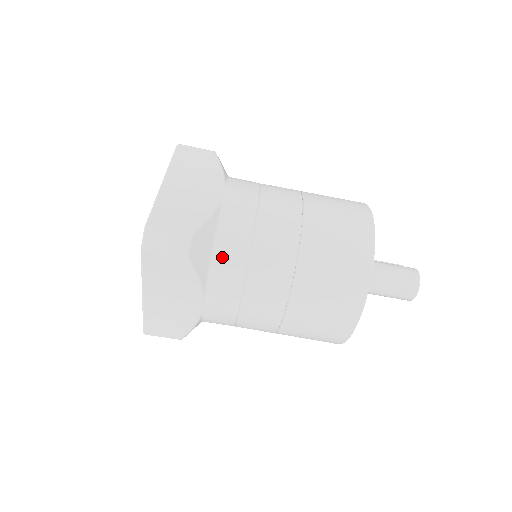
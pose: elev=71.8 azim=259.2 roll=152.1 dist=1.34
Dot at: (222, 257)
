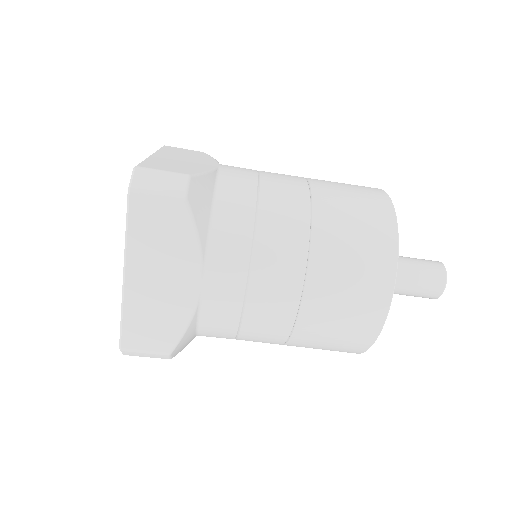
Dot at: (224, 214)
